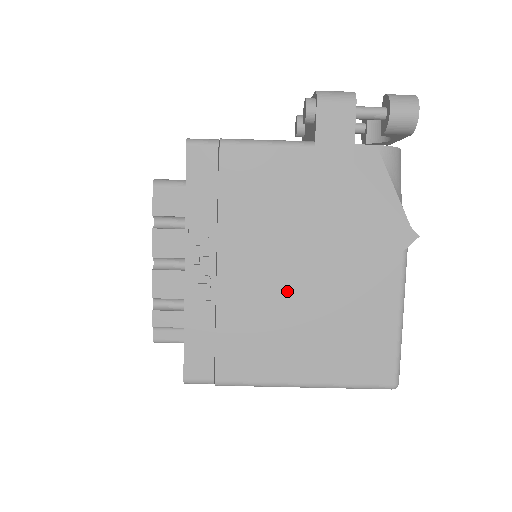
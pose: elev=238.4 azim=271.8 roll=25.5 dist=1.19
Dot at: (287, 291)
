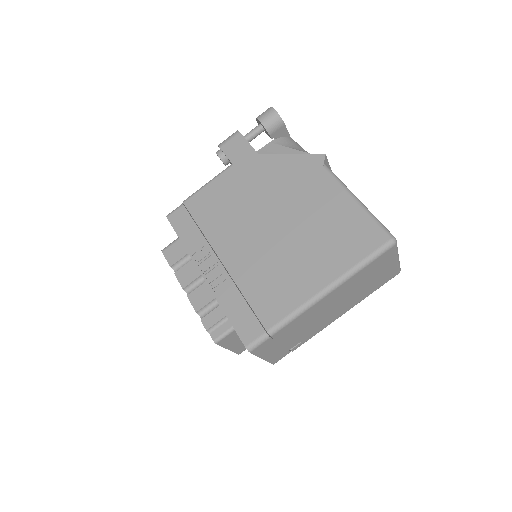
Dot at: (272, 241)
